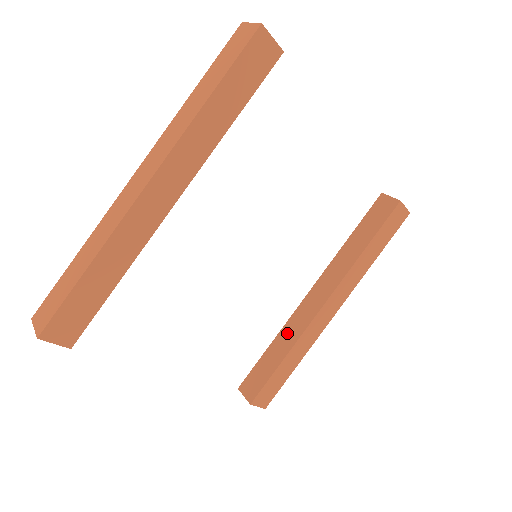
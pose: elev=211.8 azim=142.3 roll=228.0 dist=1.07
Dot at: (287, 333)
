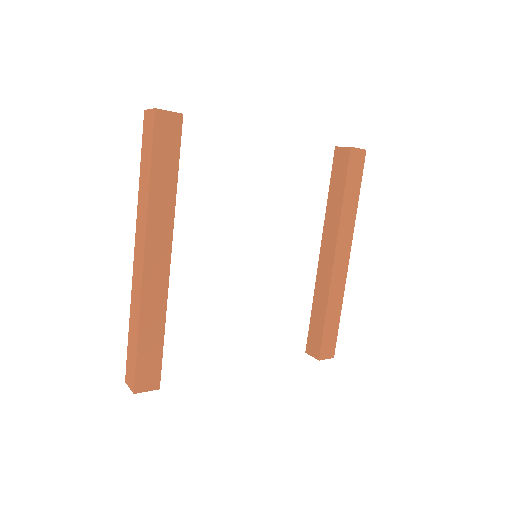
Dot at: (319, 294)
